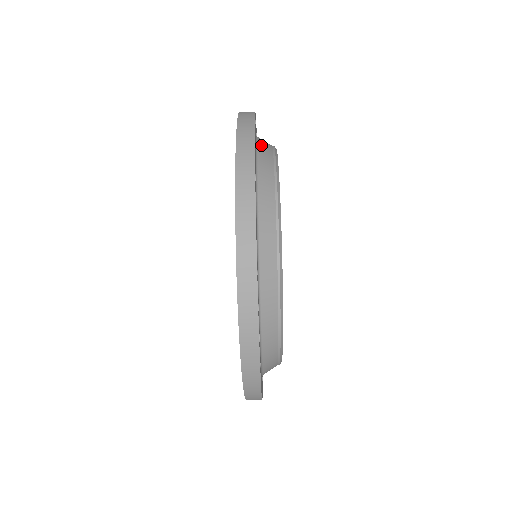
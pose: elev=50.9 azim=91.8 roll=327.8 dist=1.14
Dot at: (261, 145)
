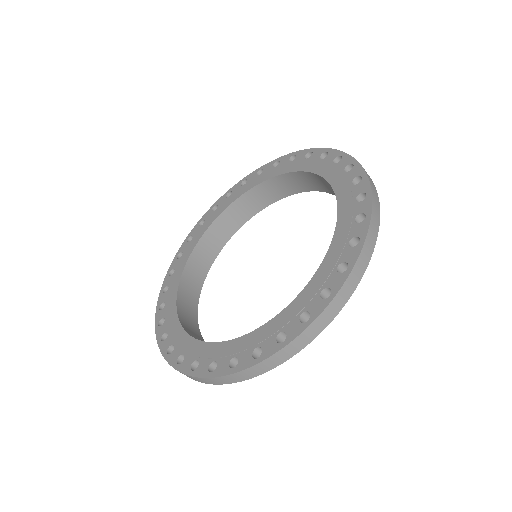
Dot at: occluded
